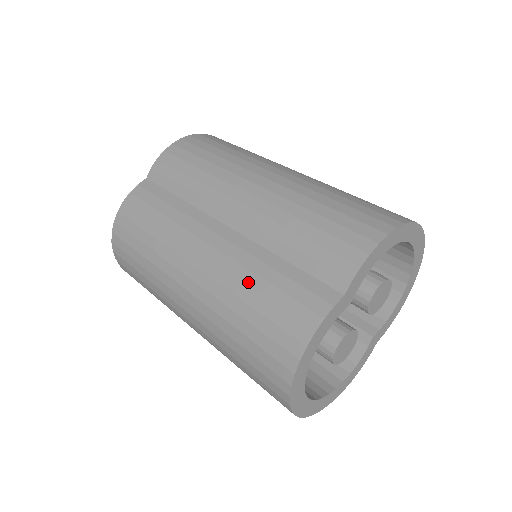
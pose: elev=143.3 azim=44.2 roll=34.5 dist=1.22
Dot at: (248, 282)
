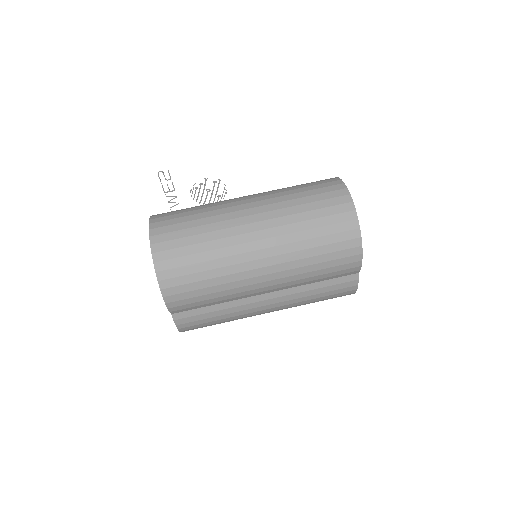
Dot at: (309, 299)
